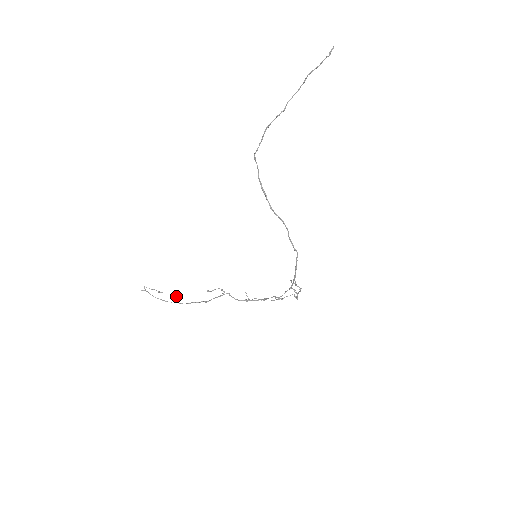
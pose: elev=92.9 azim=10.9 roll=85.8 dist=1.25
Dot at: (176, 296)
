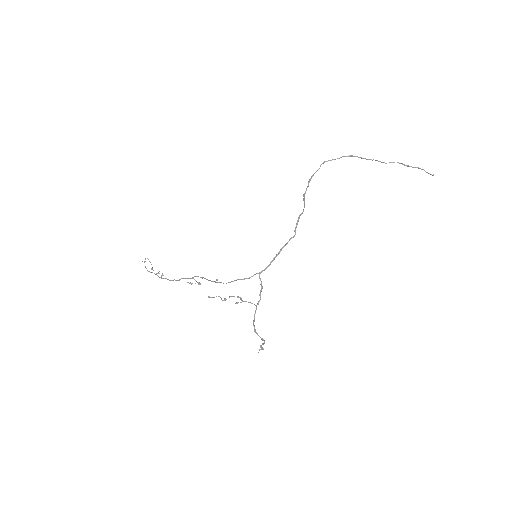
Dot at: occluded
